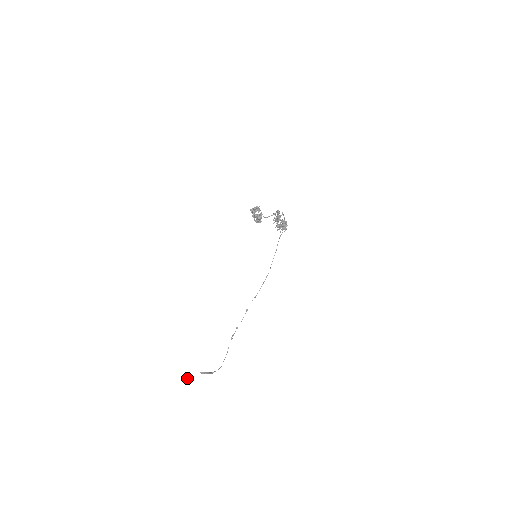
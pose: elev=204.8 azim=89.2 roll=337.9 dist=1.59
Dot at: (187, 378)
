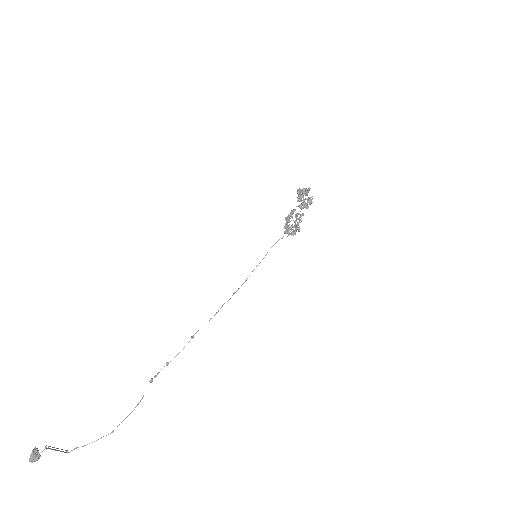
Dot at: (36, 457)
